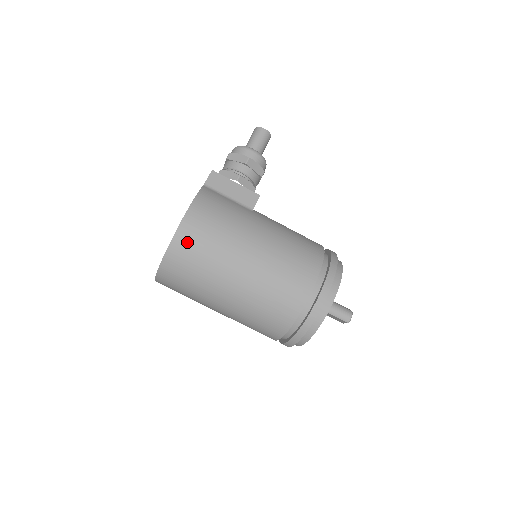
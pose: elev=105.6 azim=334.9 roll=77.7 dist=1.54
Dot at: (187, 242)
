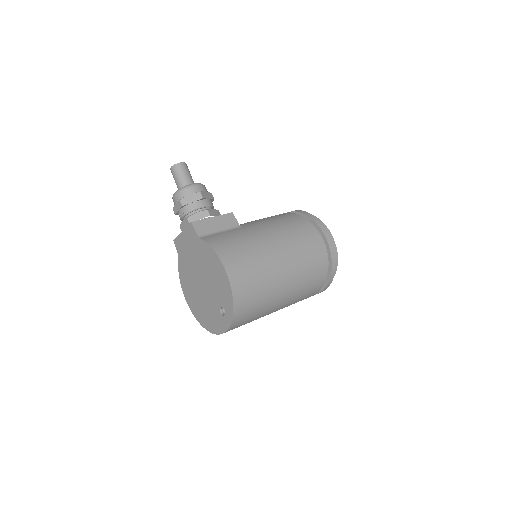
Dot at: (242, 284)
